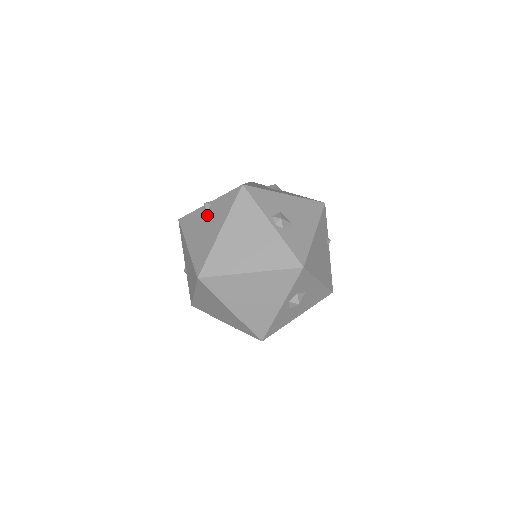
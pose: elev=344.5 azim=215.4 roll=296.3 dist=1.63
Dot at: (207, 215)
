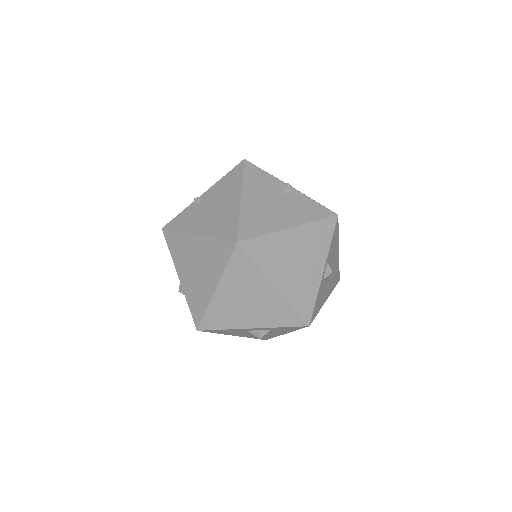
Dot at: (283, 196)
